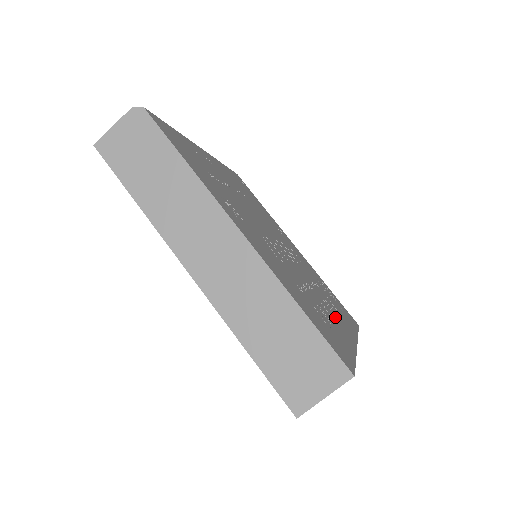
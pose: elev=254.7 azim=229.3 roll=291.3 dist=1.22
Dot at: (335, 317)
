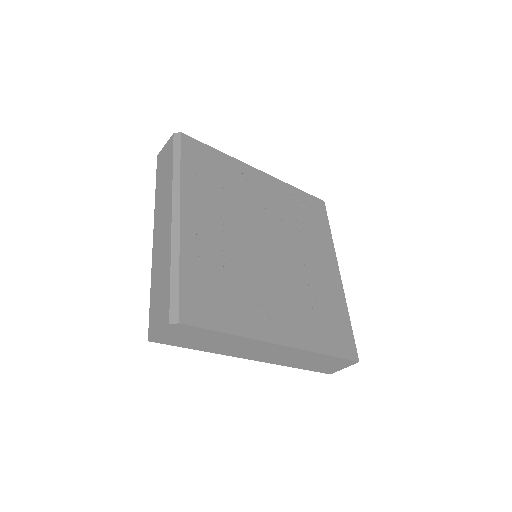
Dot at: (324, 272)
